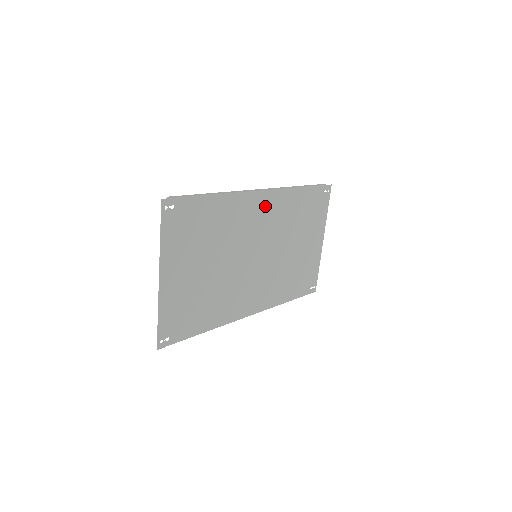
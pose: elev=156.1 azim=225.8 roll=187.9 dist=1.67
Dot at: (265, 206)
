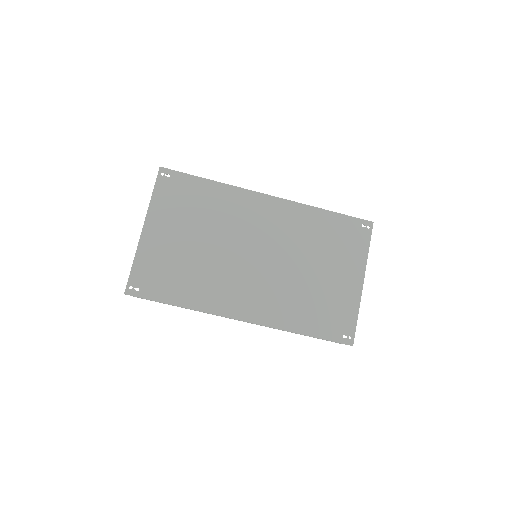
Dot at: (272, 211)
